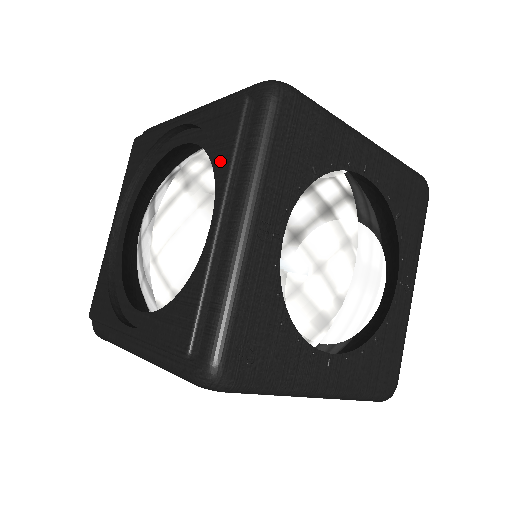
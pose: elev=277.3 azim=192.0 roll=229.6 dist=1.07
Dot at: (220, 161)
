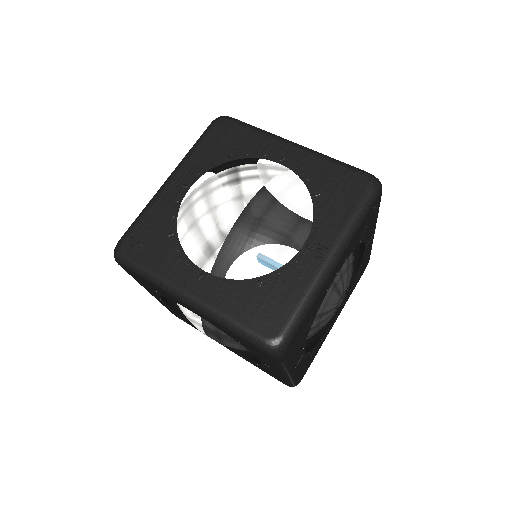
Dot at: occluded
